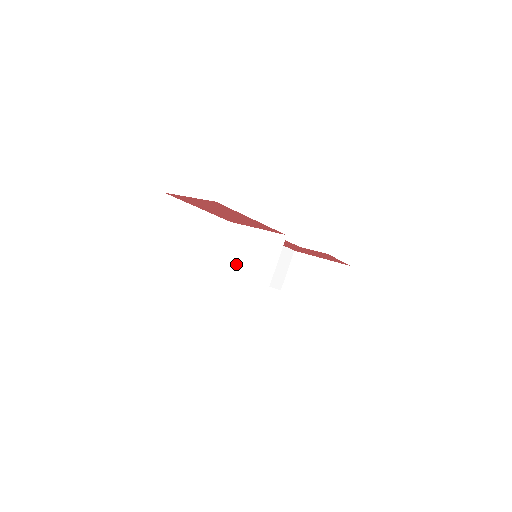
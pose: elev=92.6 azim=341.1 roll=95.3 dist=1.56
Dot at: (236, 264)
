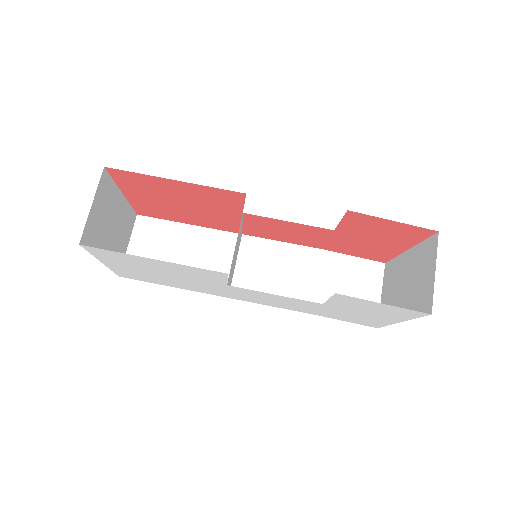
Dot at: (230, 274)
